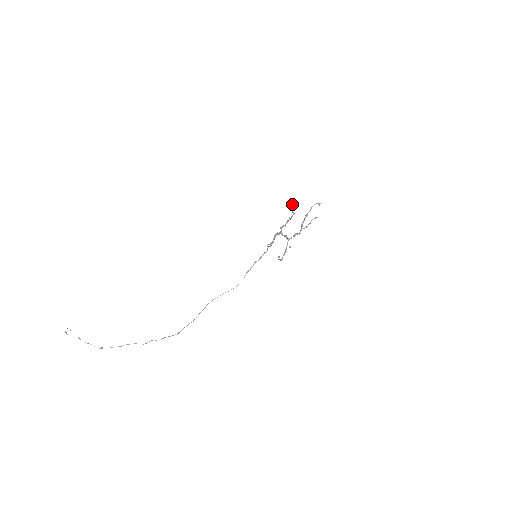
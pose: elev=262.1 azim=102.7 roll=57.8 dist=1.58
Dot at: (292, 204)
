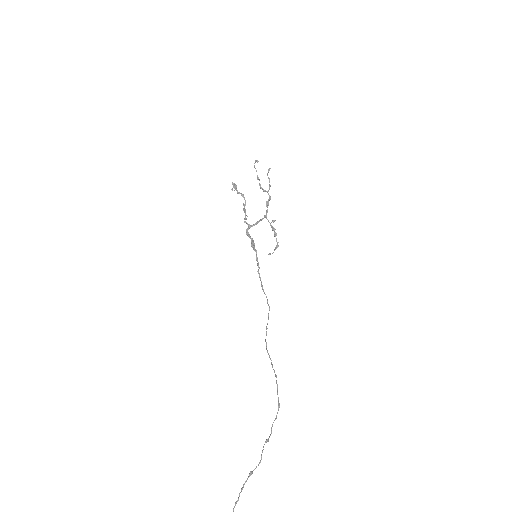
Dot at: (235, 184)
